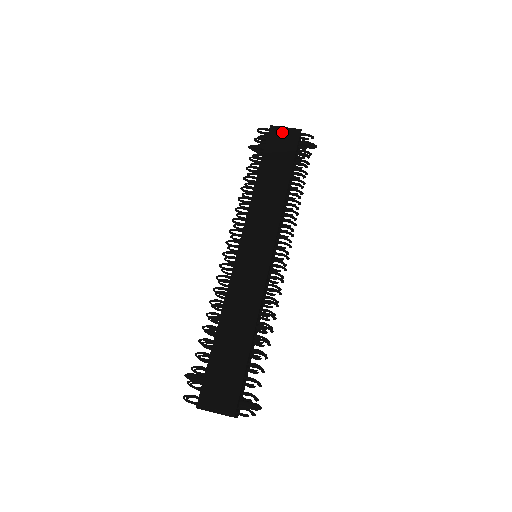
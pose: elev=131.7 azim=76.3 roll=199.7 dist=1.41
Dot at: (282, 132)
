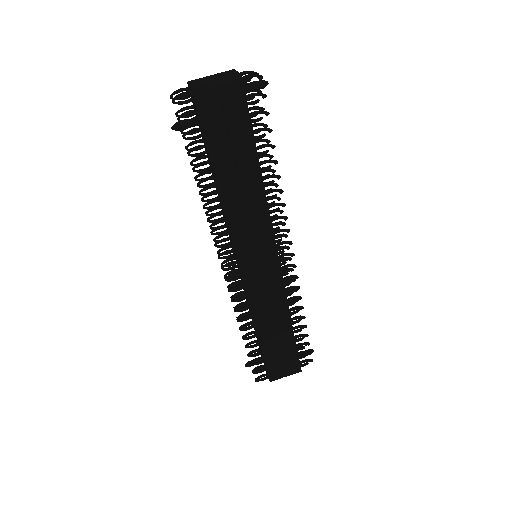
Dot at: (215, 93)
